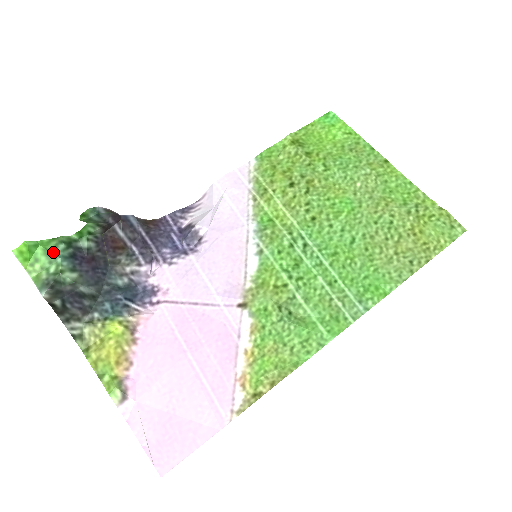
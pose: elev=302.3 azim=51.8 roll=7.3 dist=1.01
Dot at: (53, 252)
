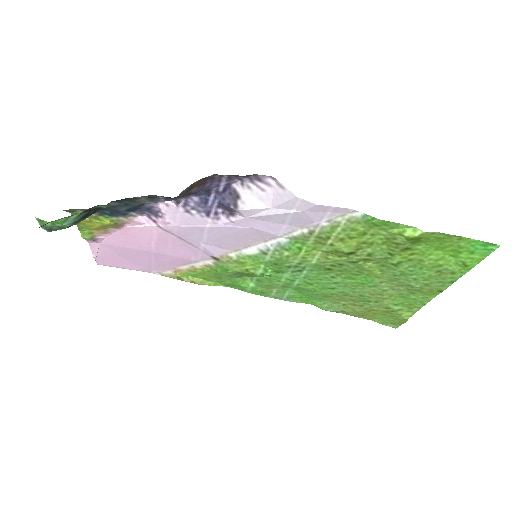
Dot at: (63, 223)
